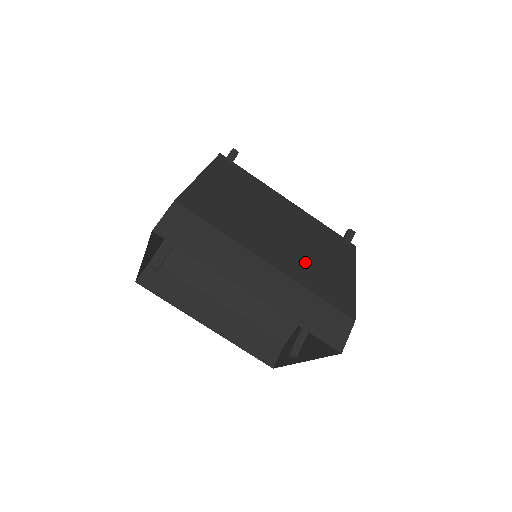
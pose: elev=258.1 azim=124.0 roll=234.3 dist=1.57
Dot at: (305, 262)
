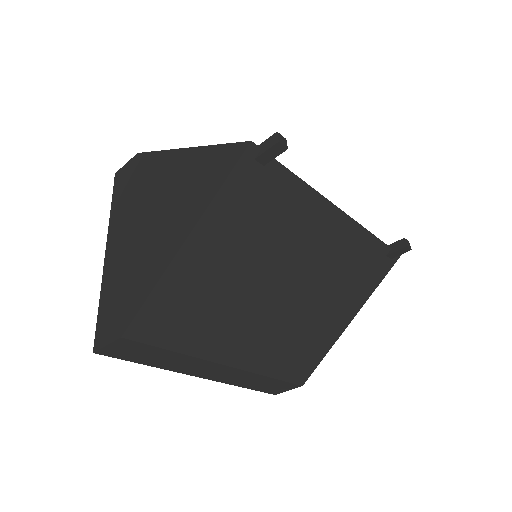
Dot at: (287, 336)
